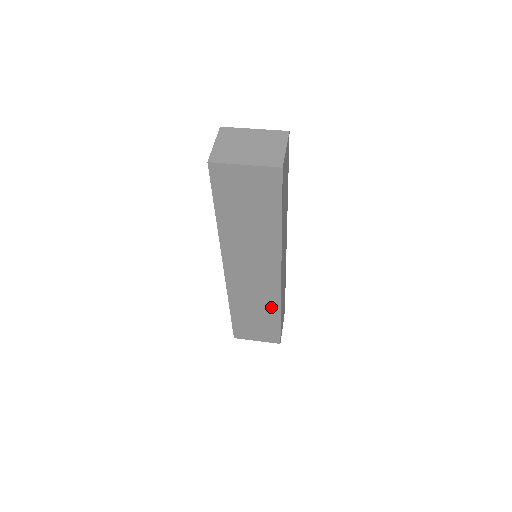
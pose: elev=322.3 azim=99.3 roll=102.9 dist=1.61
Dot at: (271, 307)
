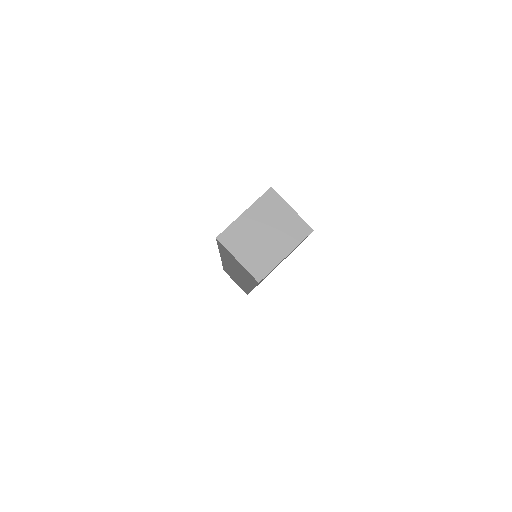
Dot at: occluded
